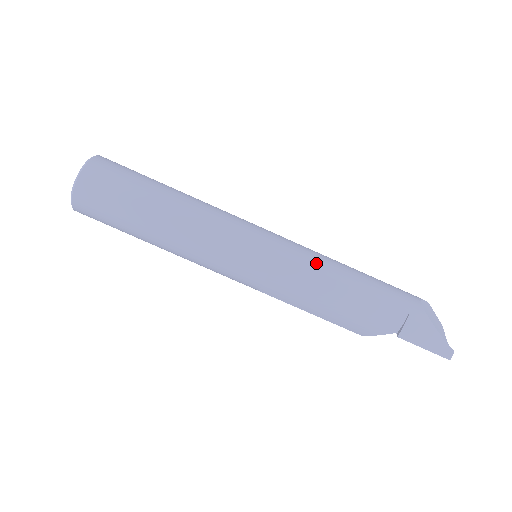
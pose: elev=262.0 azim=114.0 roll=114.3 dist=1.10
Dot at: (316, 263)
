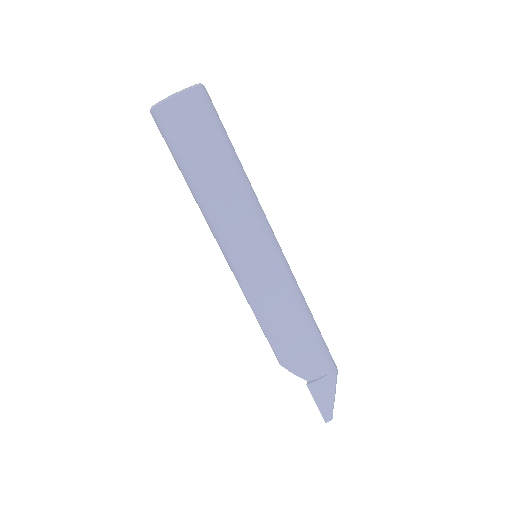
Dot at: (296, 296)
